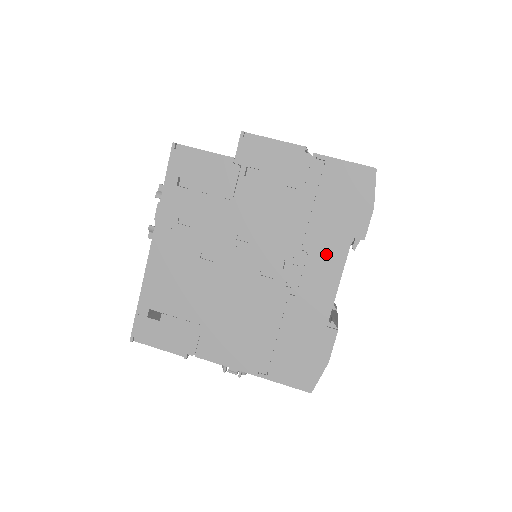
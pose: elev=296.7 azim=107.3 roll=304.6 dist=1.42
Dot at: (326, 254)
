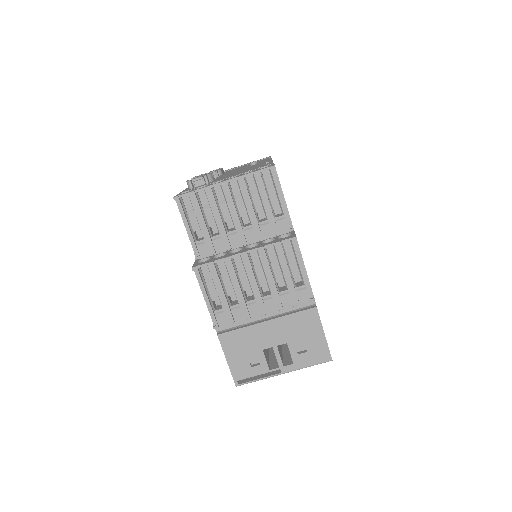
Dot at: occluded
